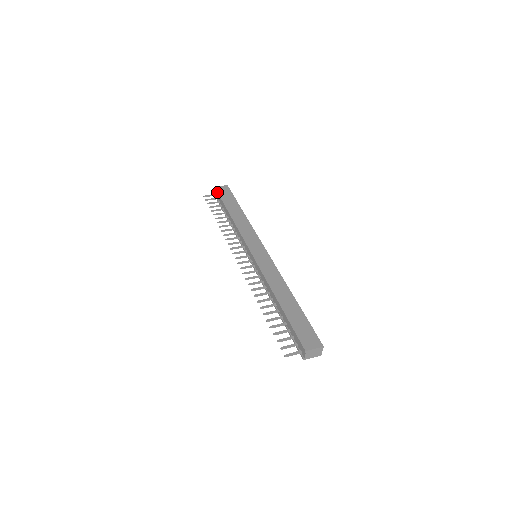
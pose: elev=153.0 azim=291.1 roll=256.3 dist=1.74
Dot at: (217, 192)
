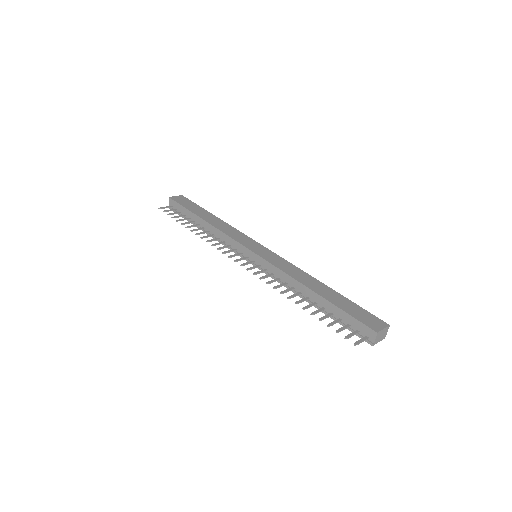
Dot at: (175, 201)
